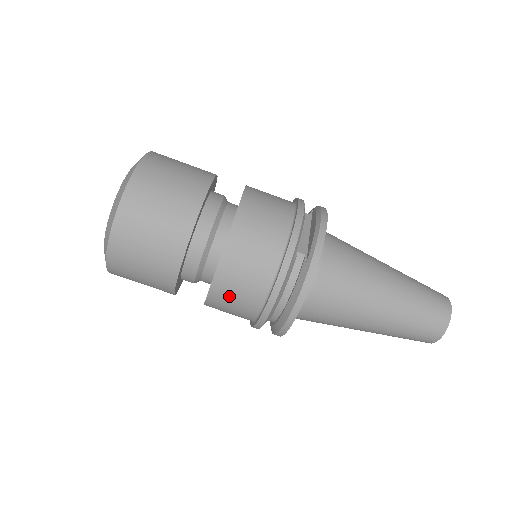
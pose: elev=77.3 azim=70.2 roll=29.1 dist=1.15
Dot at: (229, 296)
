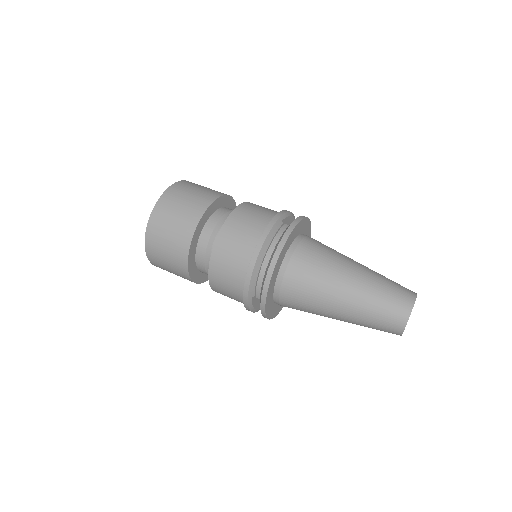
Dot at: (230, 245)
